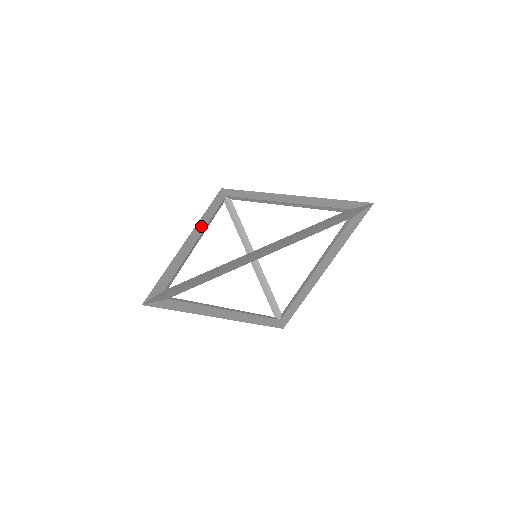
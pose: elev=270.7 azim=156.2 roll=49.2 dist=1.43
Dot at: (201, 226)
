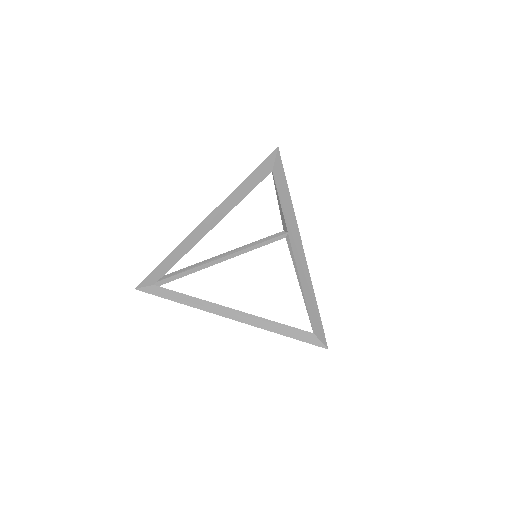
Dot at: (235, 249)
